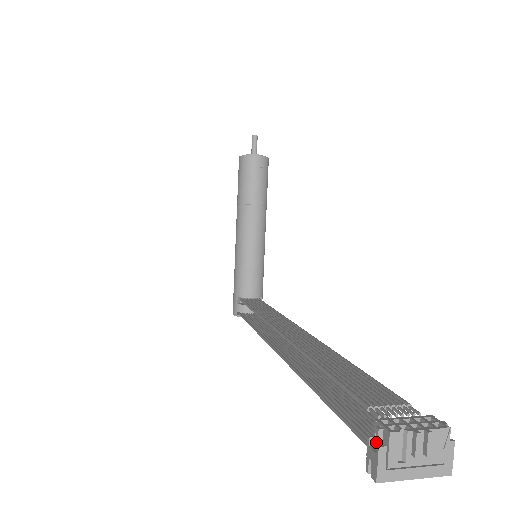
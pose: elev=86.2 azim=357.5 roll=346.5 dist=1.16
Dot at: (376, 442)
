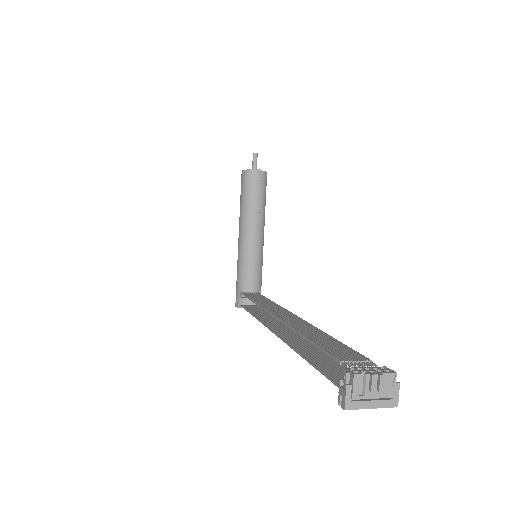
Dot at: (345, 382)
